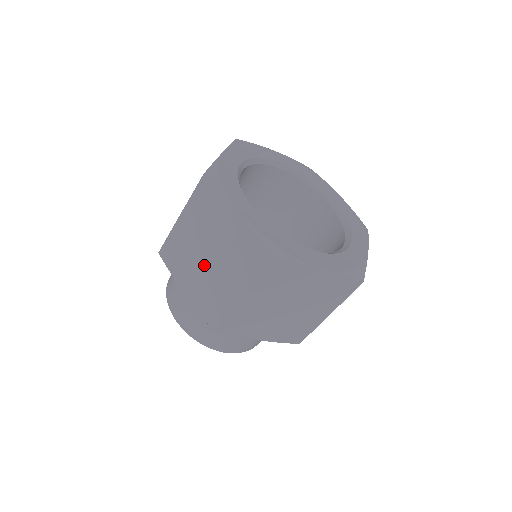
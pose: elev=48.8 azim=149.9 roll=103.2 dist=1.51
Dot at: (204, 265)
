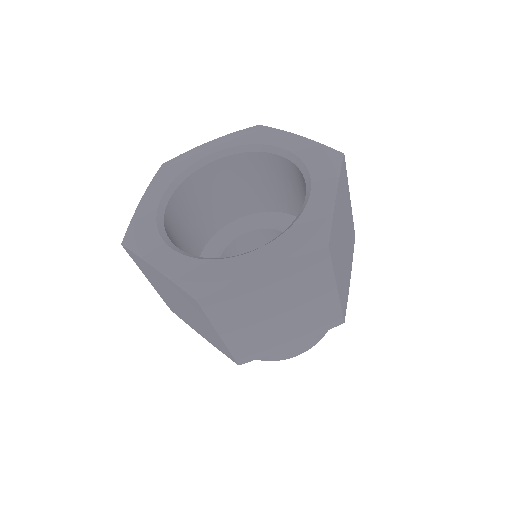
Dot at: occluded
